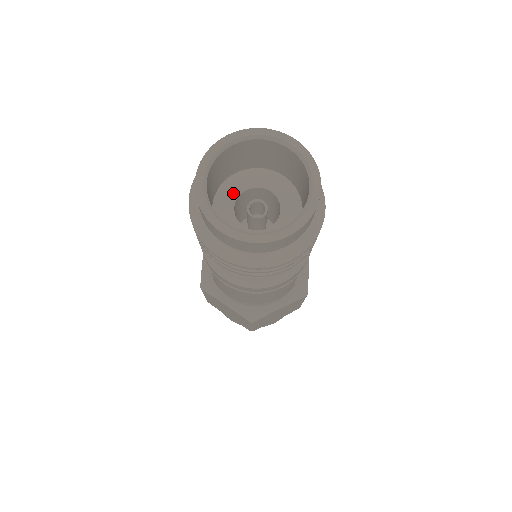
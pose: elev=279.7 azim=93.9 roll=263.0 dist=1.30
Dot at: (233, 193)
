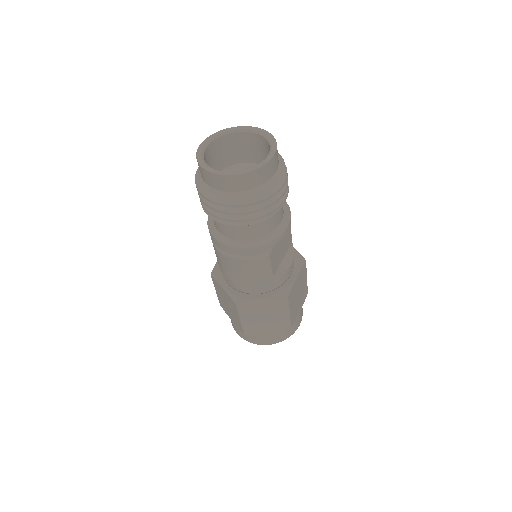
Dot at: occluded
